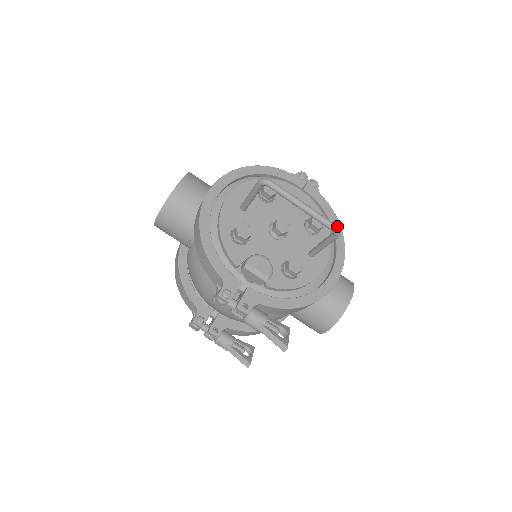
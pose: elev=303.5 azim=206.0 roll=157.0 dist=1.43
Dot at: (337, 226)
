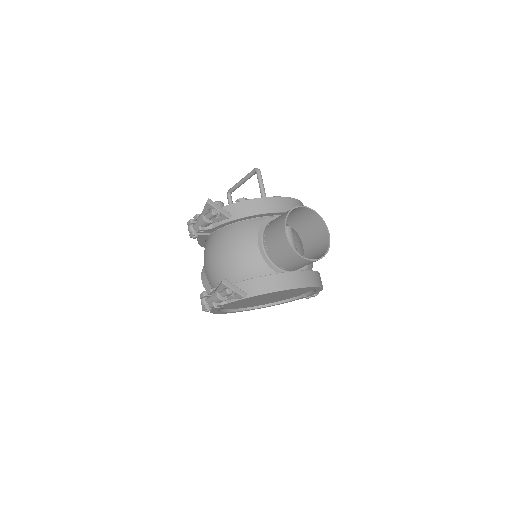
Dot at: occluded
